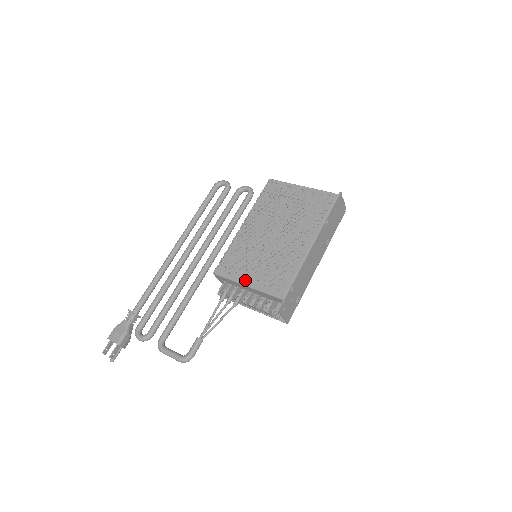
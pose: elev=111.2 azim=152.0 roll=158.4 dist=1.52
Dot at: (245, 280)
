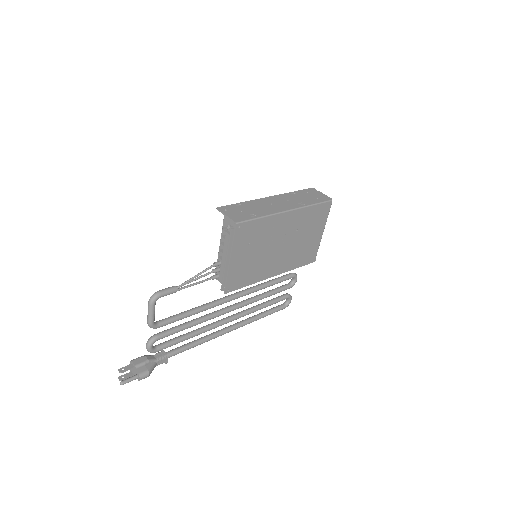
Dot at: occluded
